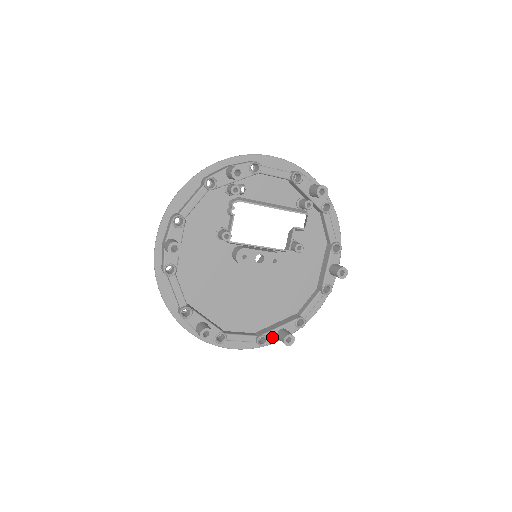
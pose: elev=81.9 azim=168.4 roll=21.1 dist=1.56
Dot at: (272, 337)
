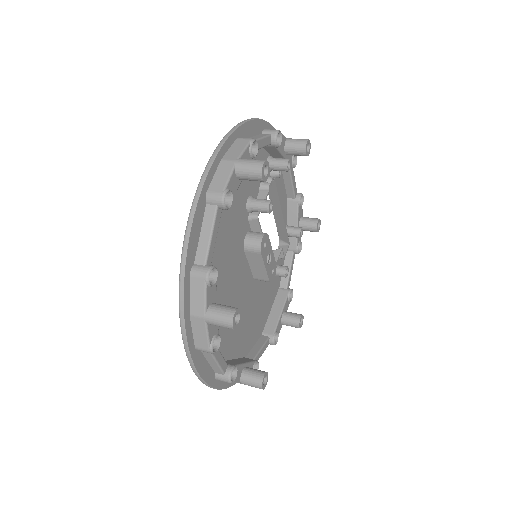
Dot at: (238, 374)
